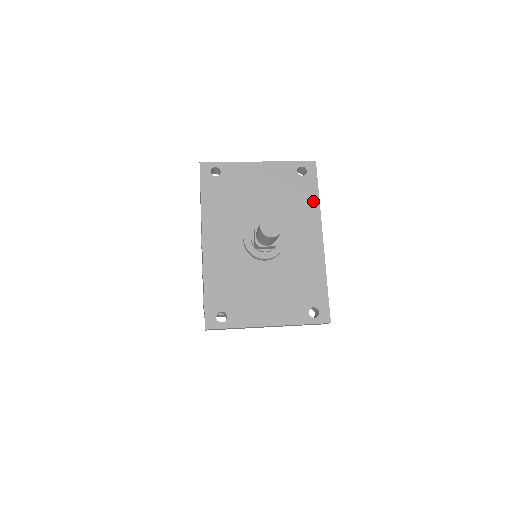
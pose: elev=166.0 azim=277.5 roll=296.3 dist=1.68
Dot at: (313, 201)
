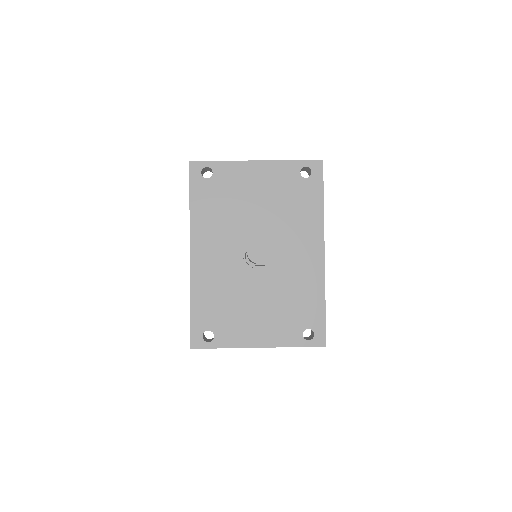
Dot at: (316, 208)
